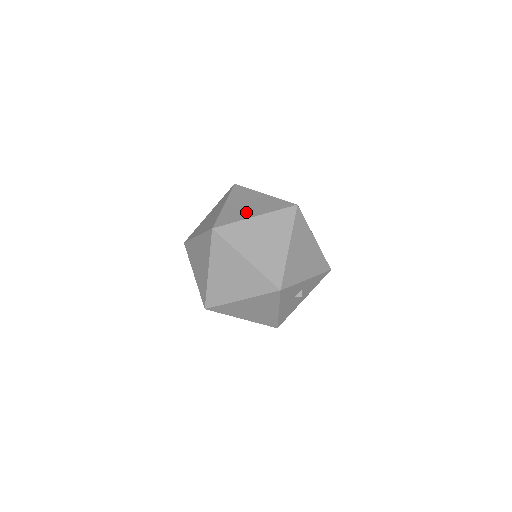
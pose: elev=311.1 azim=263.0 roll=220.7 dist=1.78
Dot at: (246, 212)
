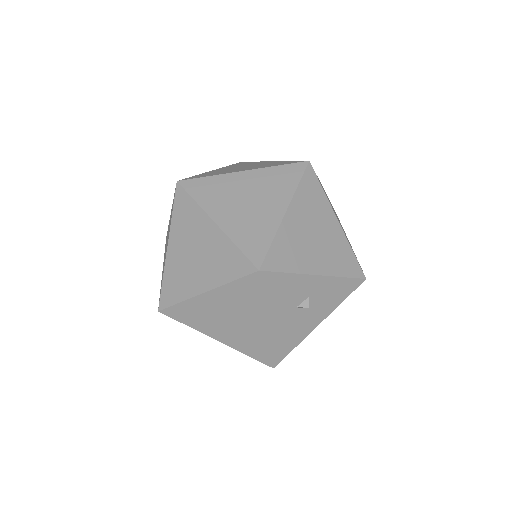
Dot at: (234, 170)
